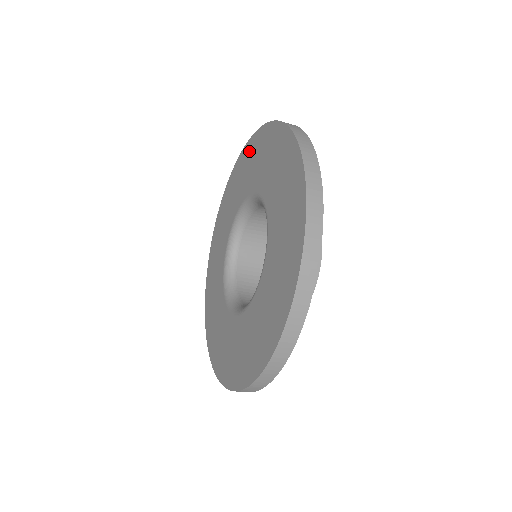
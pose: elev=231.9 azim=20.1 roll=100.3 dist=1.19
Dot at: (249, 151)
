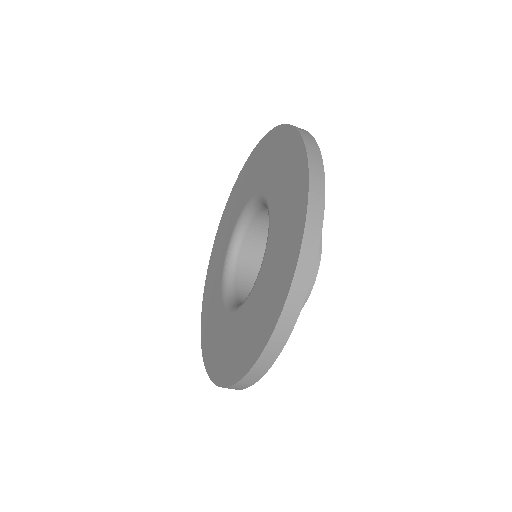
Dot at: (290, 148)
